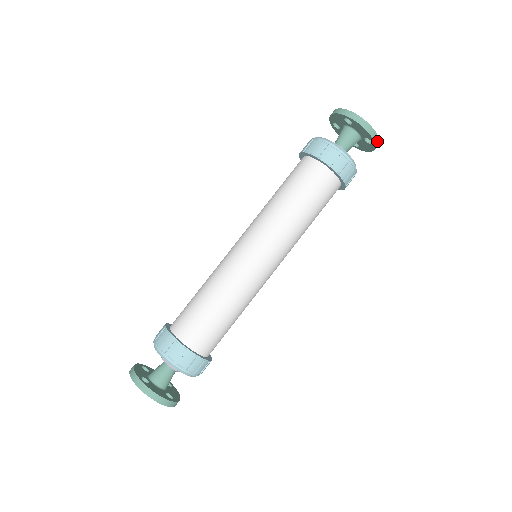
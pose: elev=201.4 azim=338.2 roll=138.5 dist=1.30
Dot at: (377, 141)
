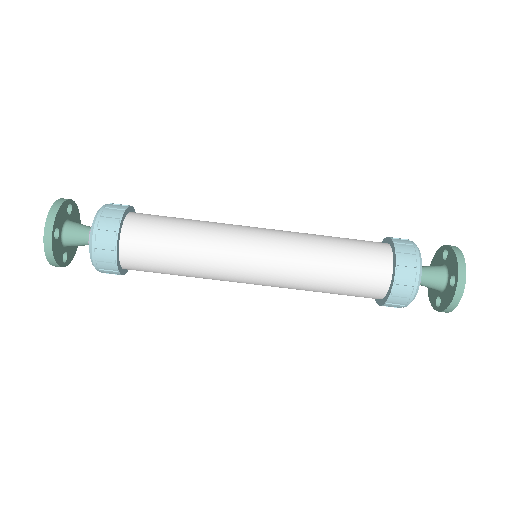
Dot at: occluded
